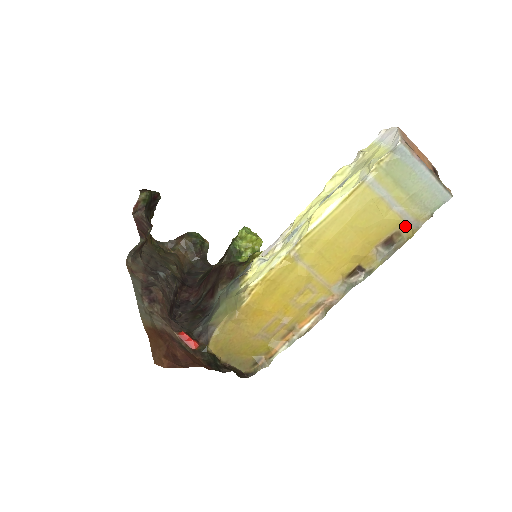
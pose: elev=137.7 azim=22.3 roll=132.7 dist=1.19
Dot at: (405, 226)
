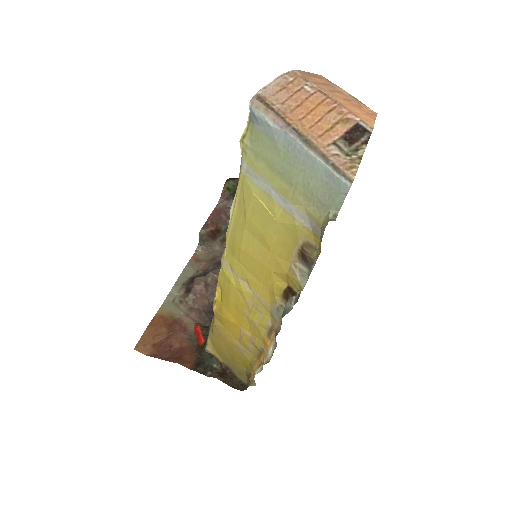
Dot at: (312, 234)
